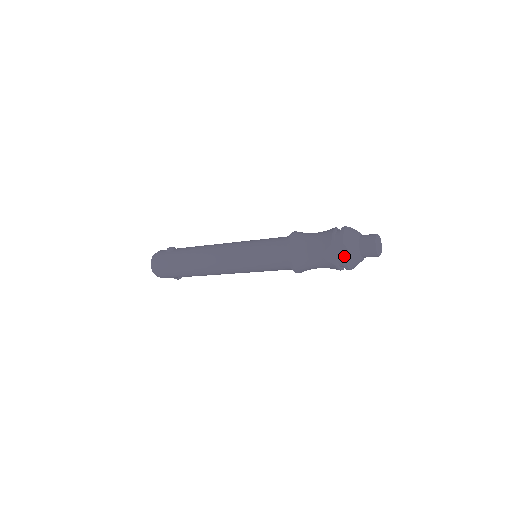
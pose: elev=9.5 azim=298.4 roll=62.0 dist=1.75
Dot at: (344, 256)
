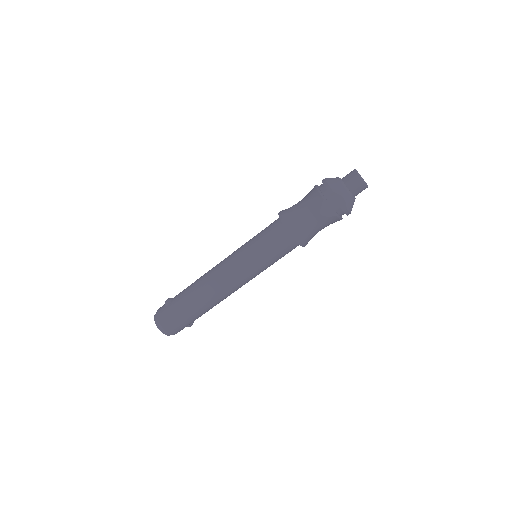
Dot at: (340, 203)
